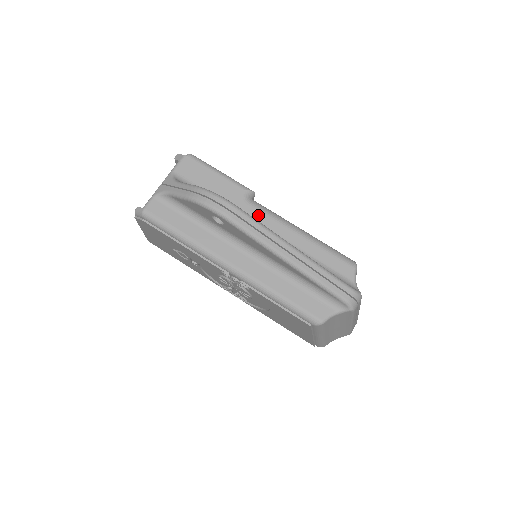
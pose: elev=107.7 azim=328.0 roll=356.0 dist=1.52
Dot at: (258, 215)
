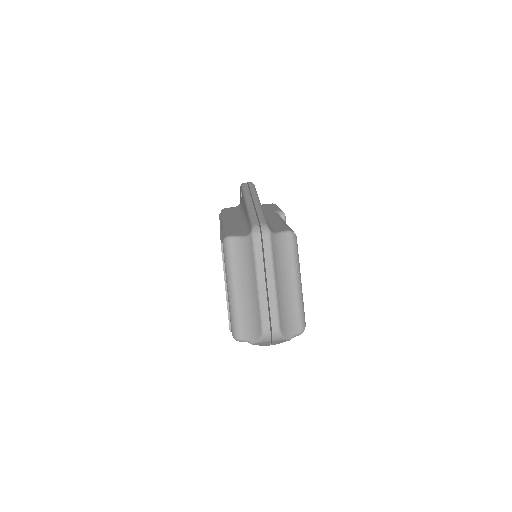
Dot at: (271, 214)
